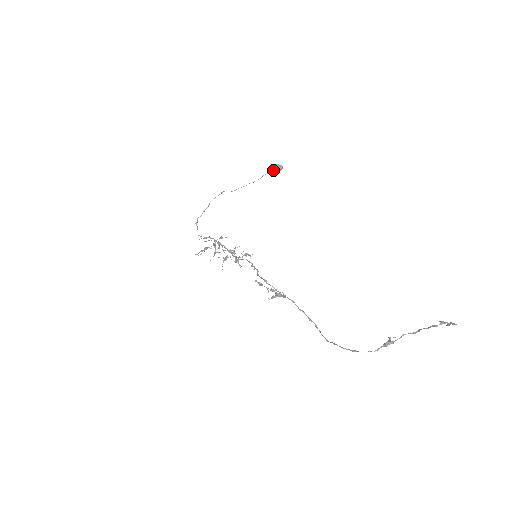
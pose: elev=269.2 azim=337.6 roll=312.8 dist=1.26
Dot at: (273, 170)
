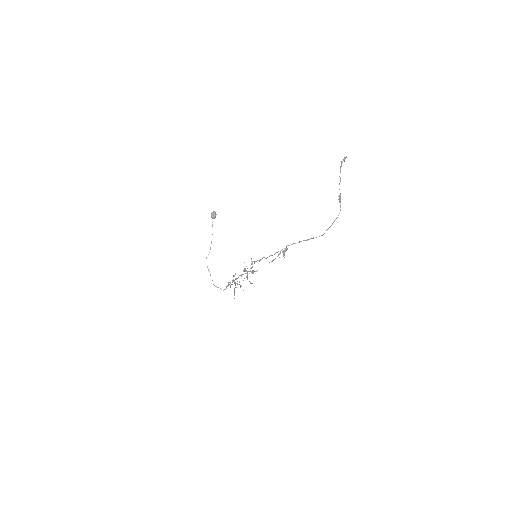
Dot at: (213, 218)
